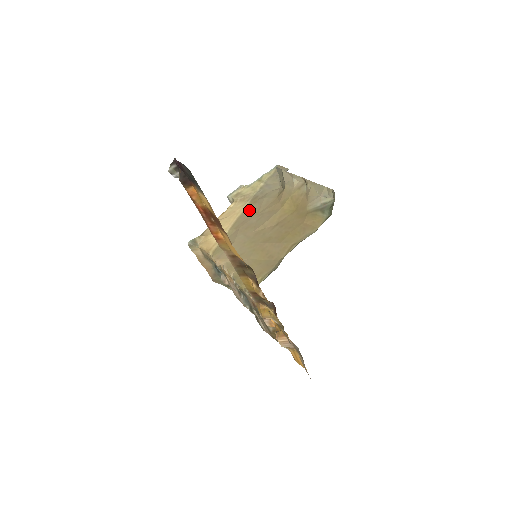
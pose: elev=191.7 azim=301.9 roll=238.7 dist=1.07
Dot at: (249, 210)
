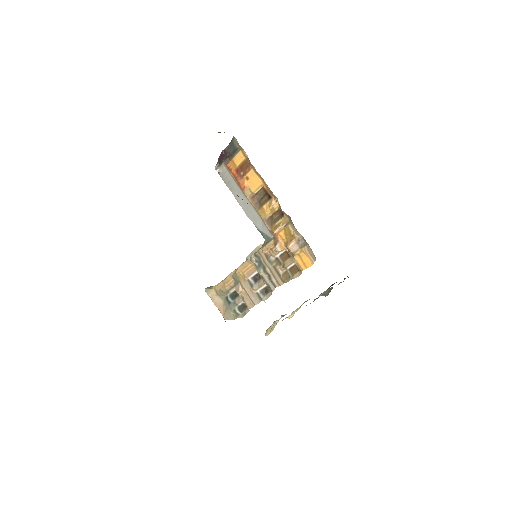
Dot at: occluded
